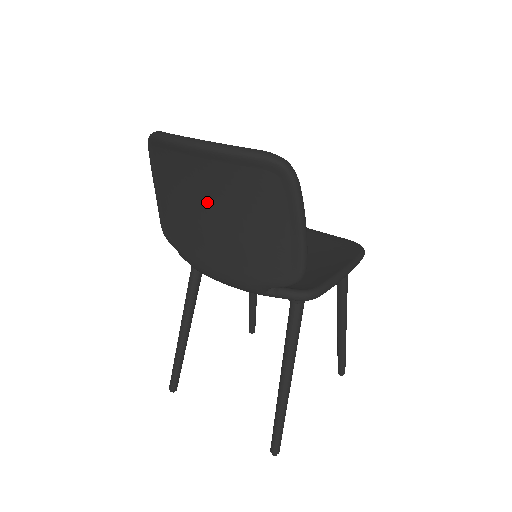
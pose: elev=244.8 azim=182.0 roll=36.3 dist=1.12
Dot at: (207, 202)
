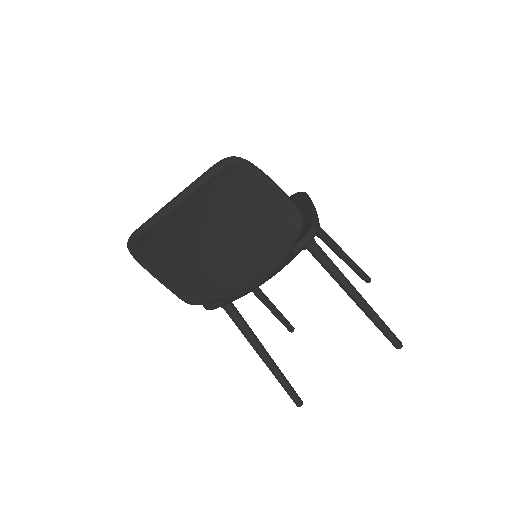
Dot at: (207, 238)
